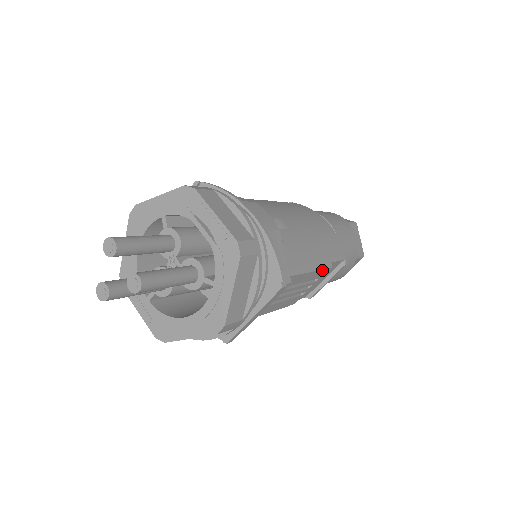
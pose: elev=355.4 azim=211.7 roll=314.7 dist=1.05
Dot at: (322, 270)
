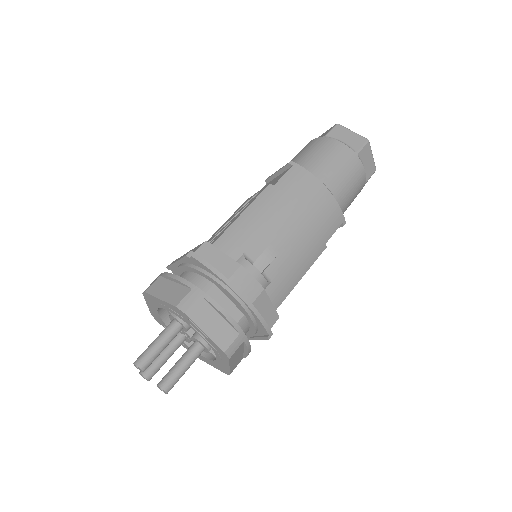
Dot at: (315, 260)
